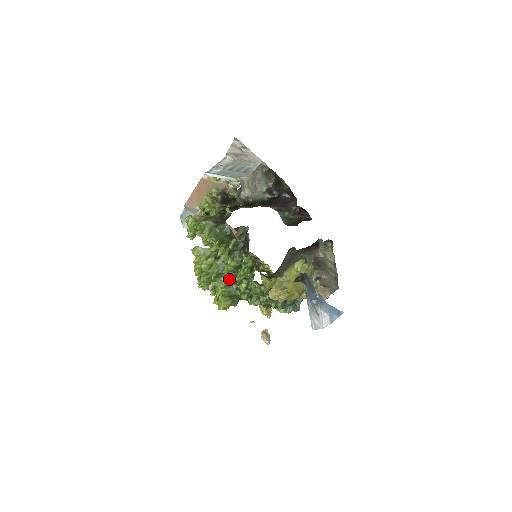
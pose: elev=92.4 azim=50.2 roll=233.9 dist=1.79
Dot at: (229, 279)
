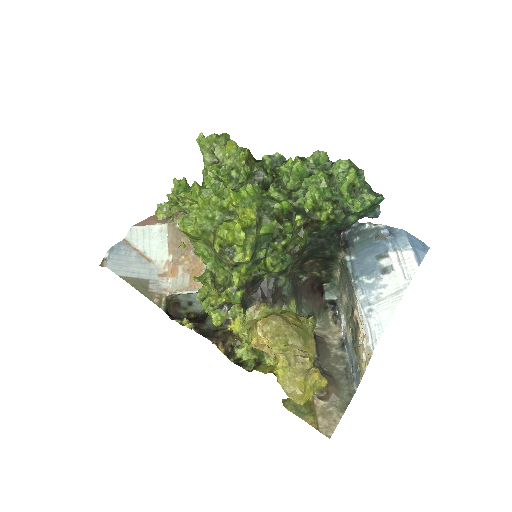
Dot at: occluded
